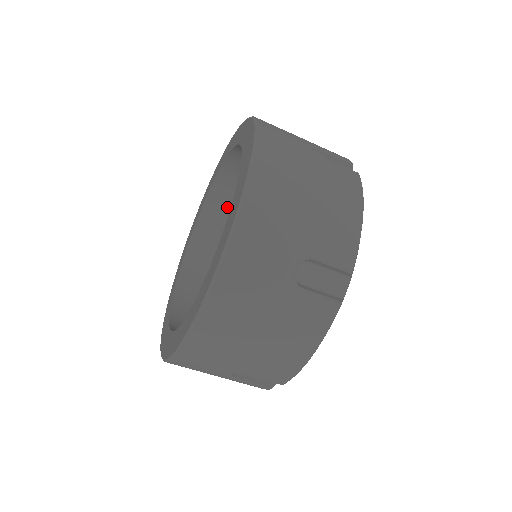
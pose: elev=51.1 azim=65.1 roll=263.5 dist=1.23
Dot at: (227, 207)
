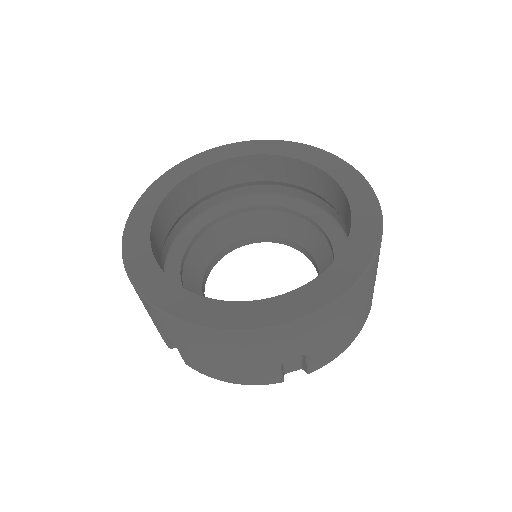
Dot at: (269, 174)
